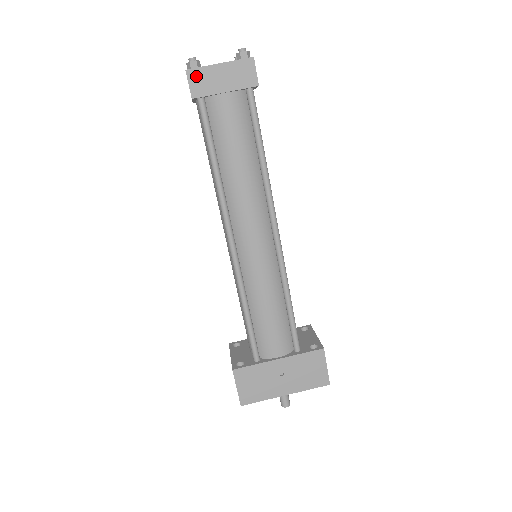
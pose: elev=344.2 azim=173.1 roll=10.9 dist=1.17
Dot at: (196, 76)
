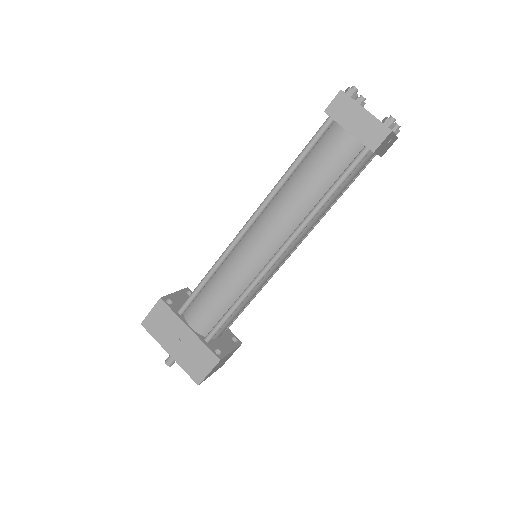
Dot at: (343, 101)
